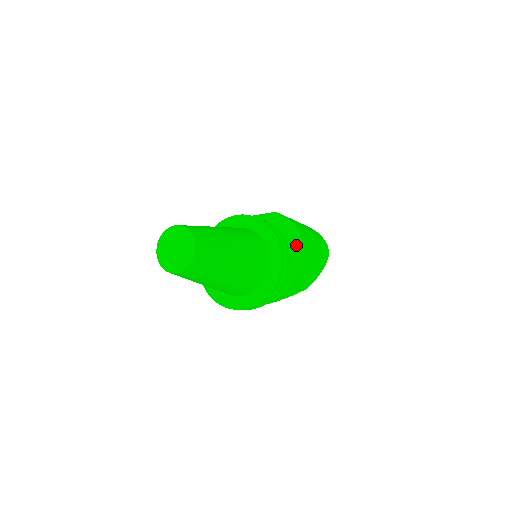
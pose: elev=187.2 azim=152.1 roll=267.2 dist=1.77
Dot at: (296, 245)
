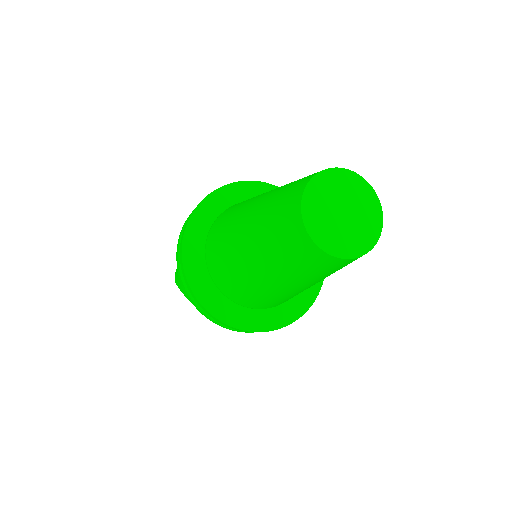
Dot at: occluded
